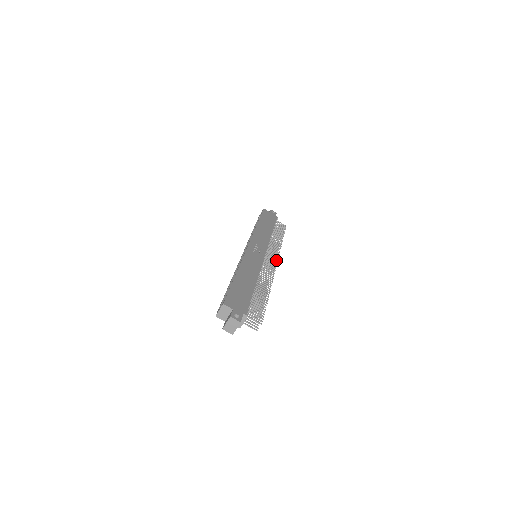
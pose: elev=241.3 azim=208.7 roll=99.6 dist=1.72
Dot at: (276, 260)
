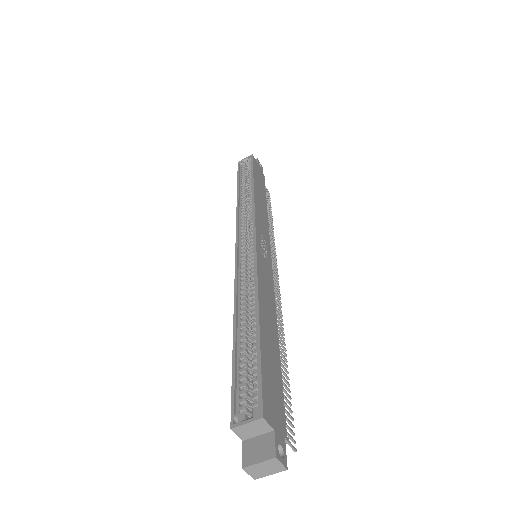
Dot at: (277, 270)
